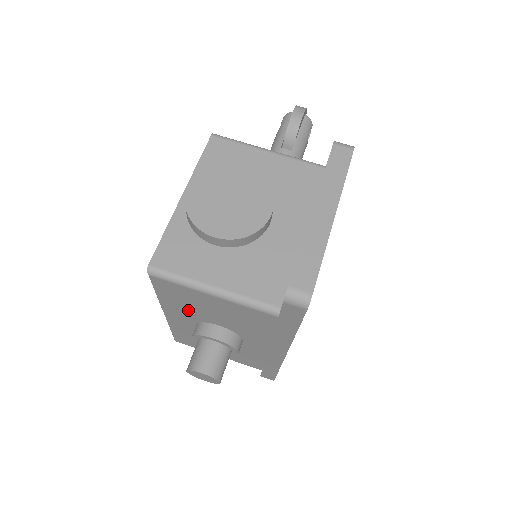
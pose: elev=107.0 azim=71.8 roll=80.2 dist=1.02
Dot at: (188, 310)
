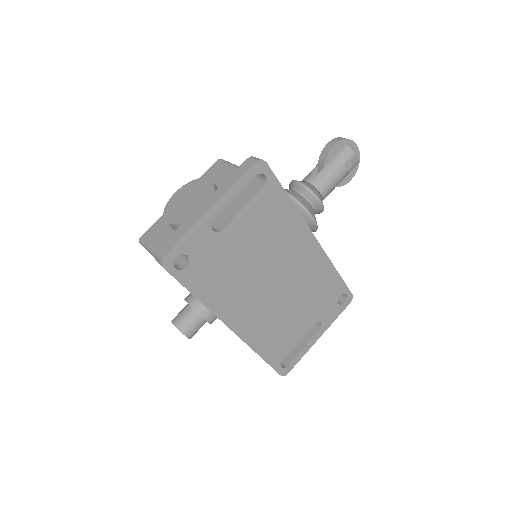
Dot at: occluded
